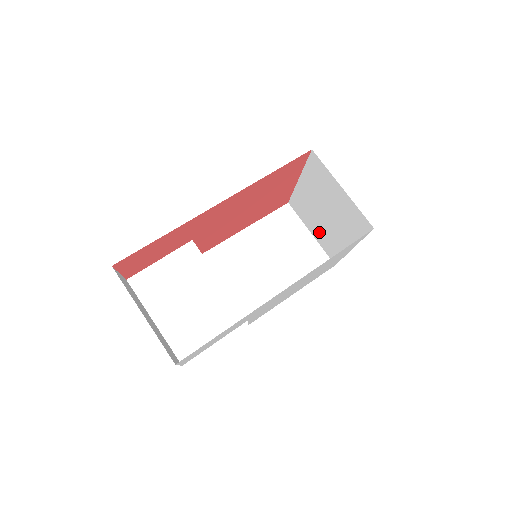
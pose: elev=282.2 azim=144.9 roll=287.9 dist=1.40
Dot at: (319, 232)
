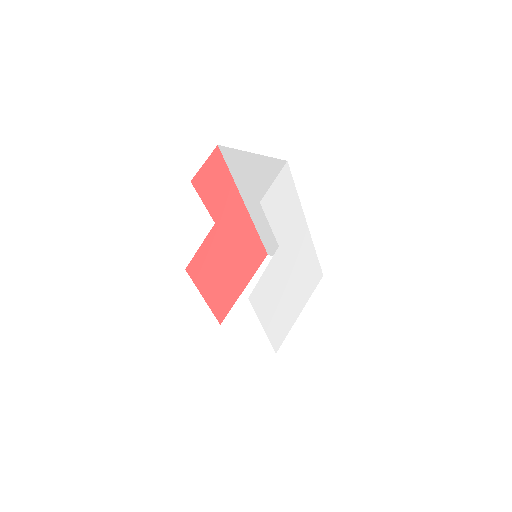
Dot at: (259, 327)
